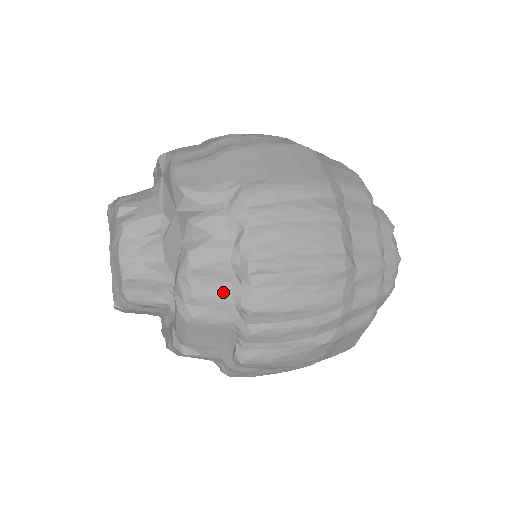
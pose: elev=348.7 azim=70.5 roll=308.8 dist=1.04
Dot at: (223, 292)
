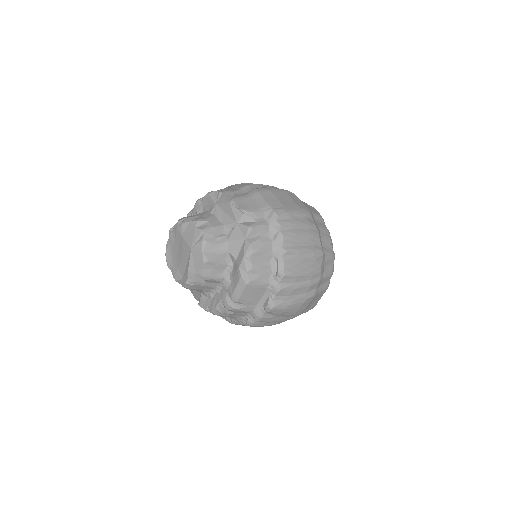
Dot at: (267, 266)
